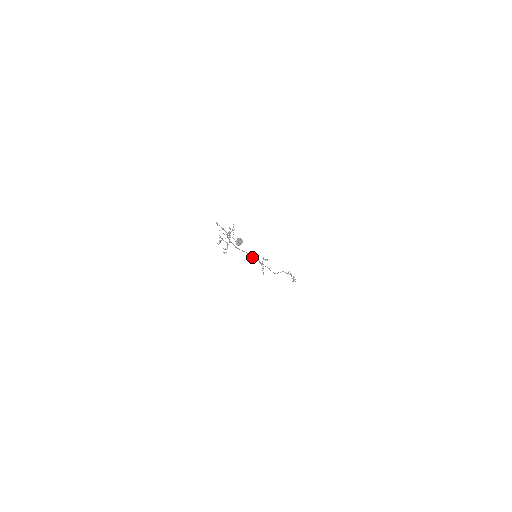
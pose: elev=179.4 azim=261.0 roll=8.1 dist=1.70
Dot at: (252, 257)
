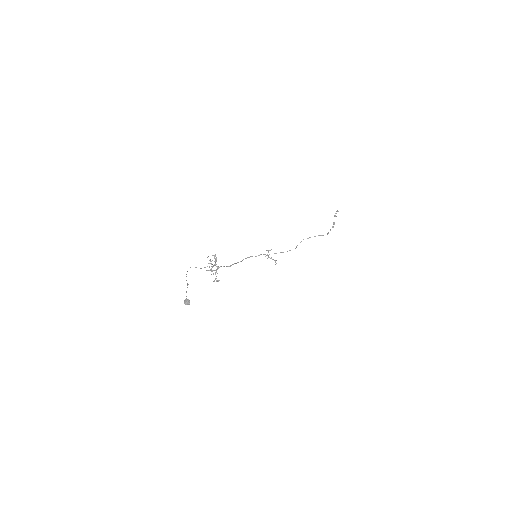
Dot at: occluded
